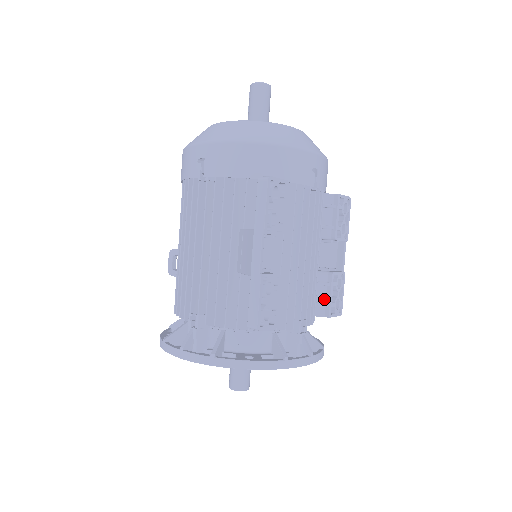
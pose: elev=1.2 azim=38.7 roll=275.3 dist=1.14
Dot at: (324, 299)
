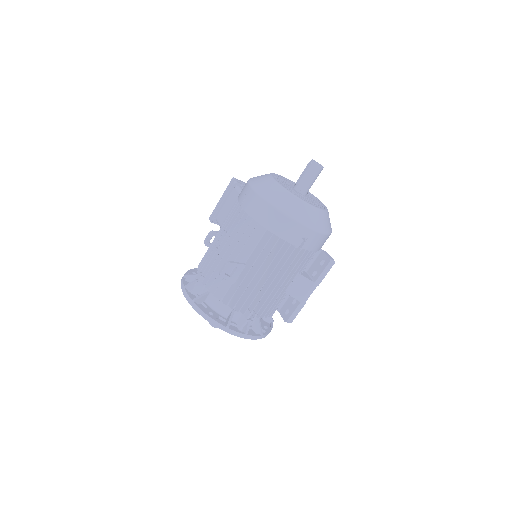
Dot at: occluded
